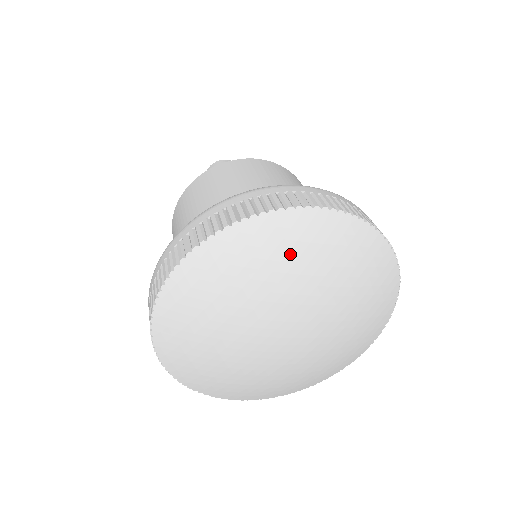
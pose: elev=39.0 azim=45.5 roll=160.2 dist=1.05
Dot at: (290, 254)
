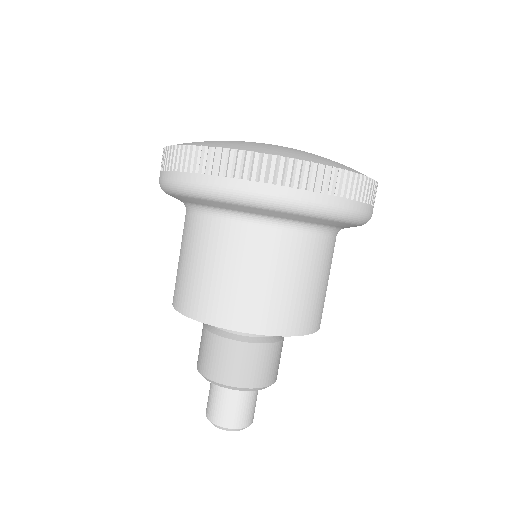
Dot at: occluded
